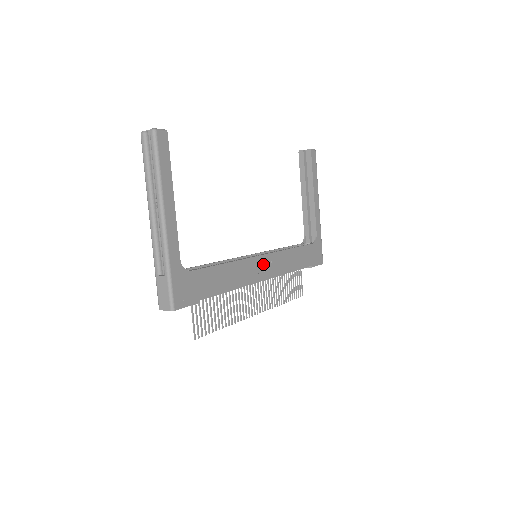
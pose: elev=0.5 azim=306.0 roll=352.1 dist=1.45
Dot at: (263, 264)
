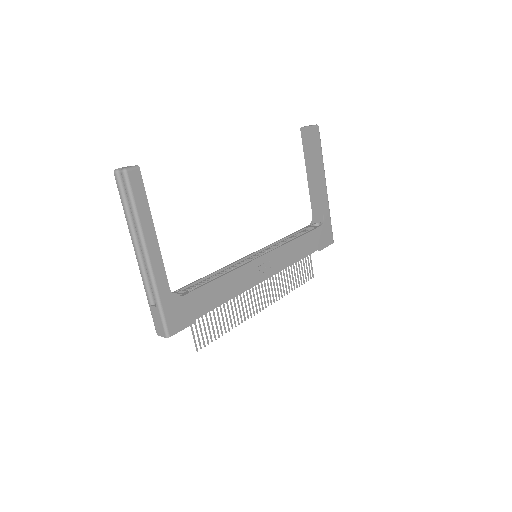
Dot at: (263, 264)
